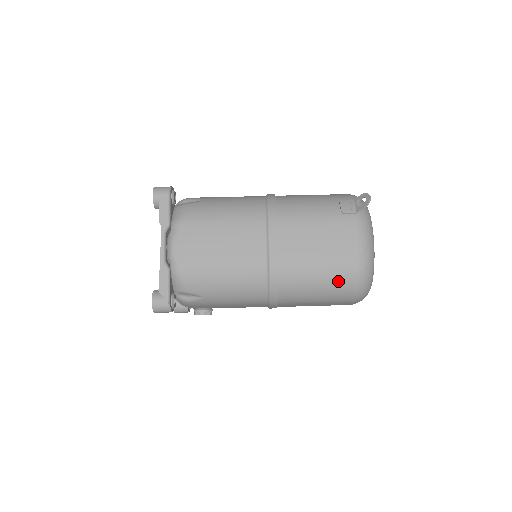
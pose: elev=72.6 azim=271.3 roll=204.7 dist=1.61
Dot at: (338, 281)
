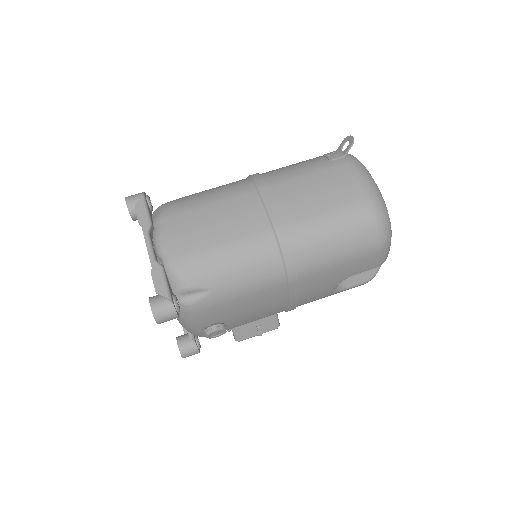
Dot at: (354, 223)
